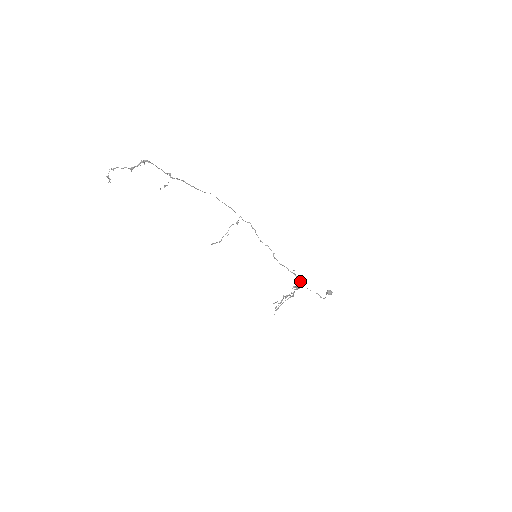
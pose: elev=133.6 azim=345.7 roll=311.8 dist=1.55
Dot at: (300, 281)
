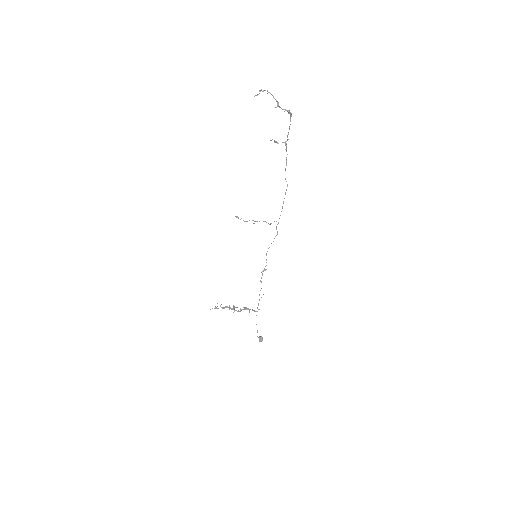
Dot at: occluded
